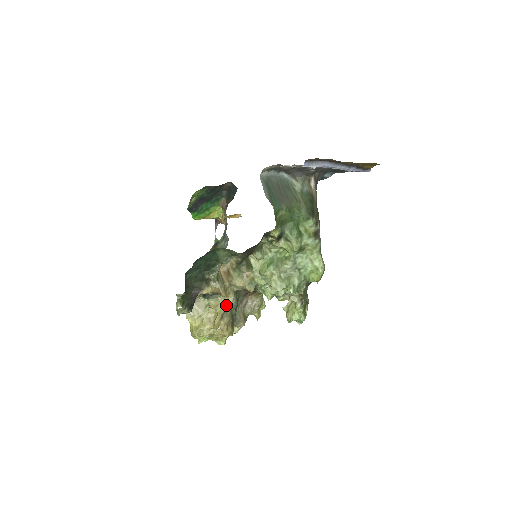
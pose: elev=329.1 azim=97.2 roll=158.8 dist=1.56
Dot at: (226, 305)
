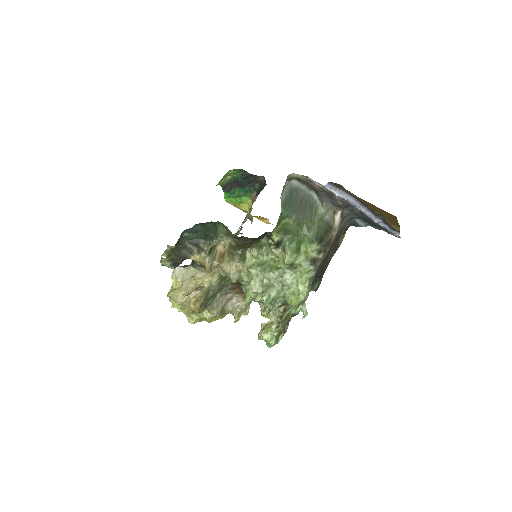
Dot at: (206, 282)
